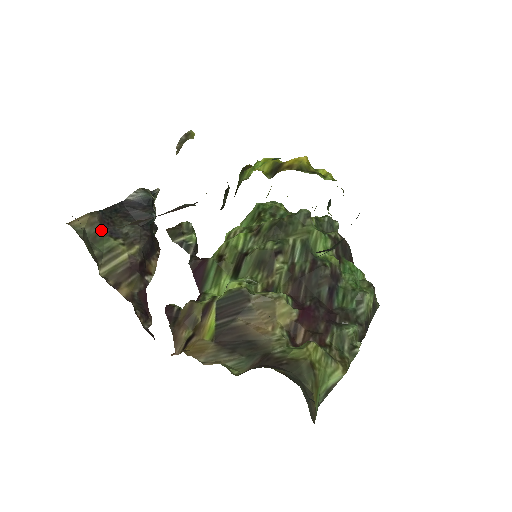
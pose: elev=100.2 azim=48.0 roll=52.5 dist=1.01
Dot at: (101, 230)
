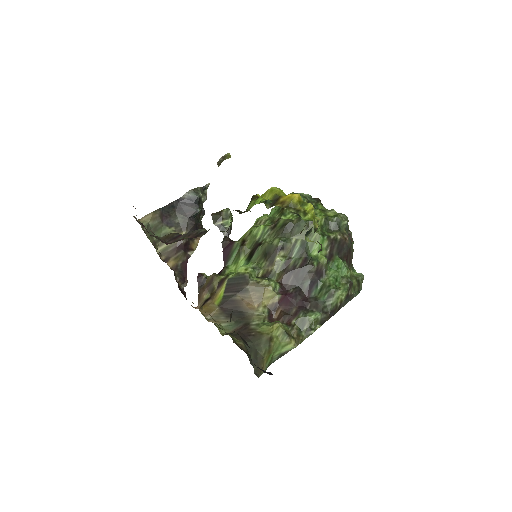
Dot at: (161, 222)
